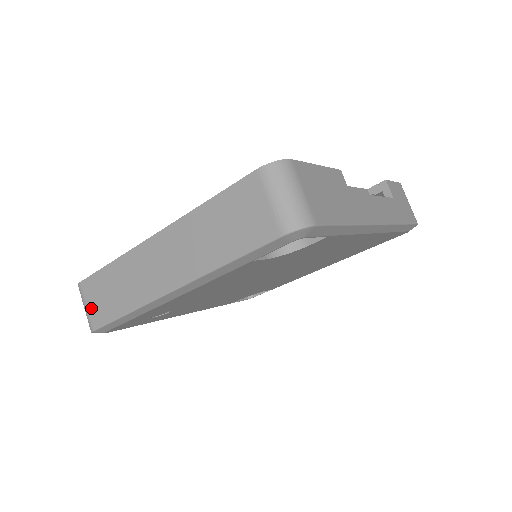
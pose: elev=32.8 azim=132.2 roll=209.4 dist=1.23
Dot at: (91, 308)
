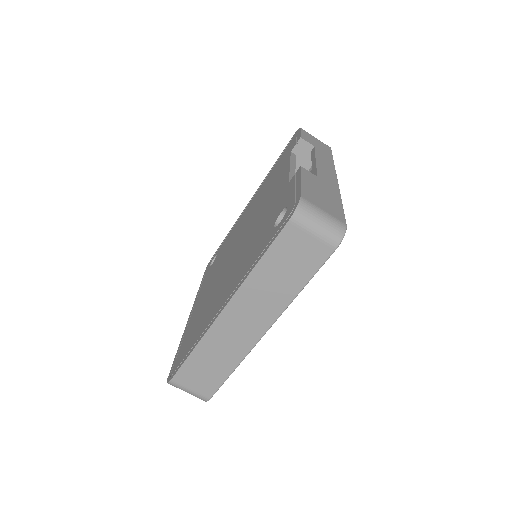
Dot at: (196, 388)
